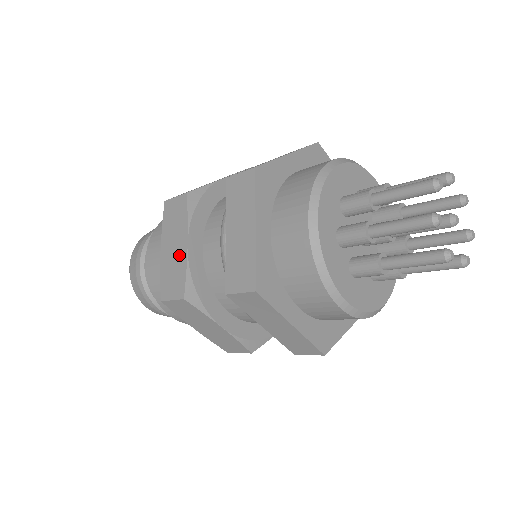
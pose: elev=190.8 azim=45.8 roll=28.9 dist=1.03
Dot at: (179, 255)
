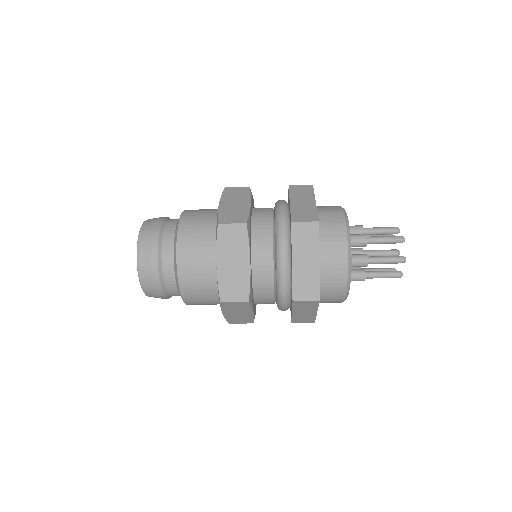
Dot at: (241, 270)
